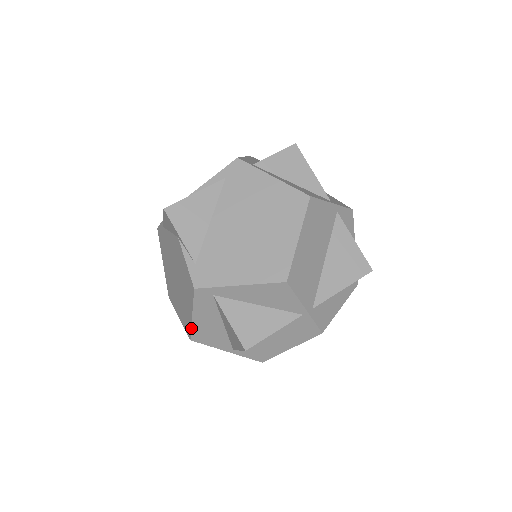
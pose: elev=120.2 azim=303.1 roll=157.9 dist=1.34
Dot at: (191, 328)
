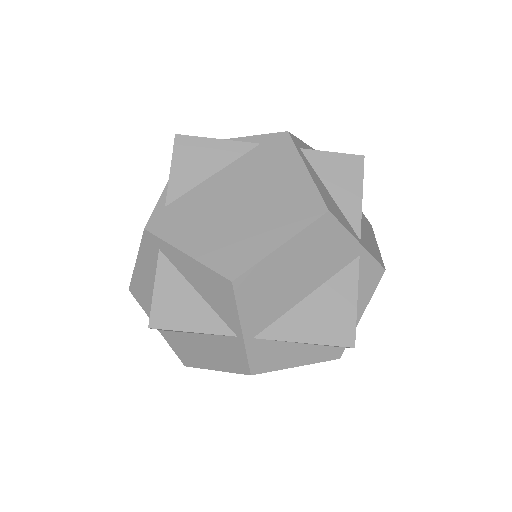
Dot at: (132, 276)
